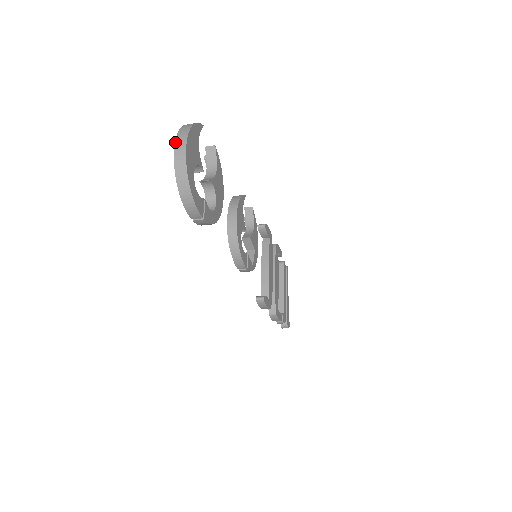
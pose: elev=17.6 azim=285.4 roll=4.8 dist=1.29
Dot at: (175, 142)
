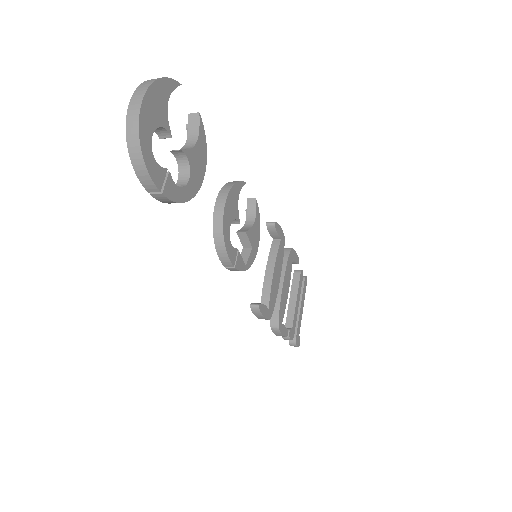
Dot at: (132, 95)
